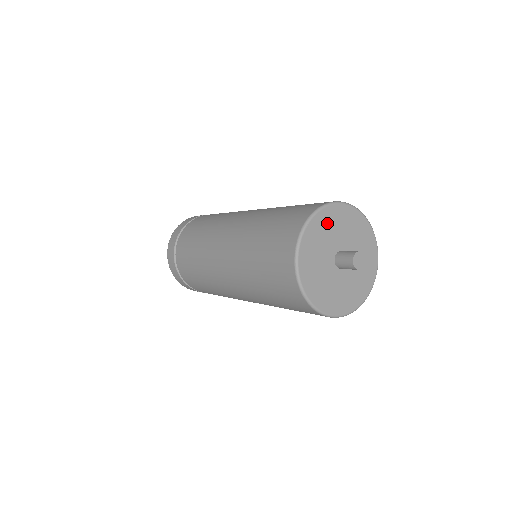
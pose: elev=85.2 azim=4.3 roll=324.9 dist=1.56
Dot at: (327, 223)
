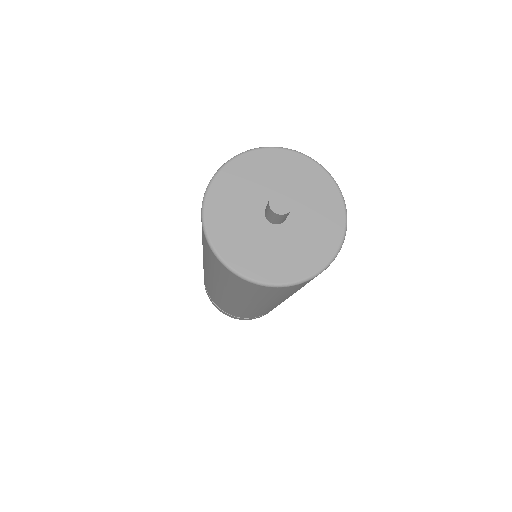
Dot at: (257, 168)
